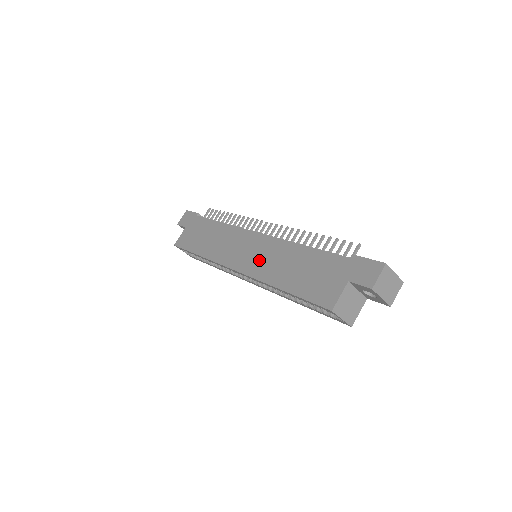
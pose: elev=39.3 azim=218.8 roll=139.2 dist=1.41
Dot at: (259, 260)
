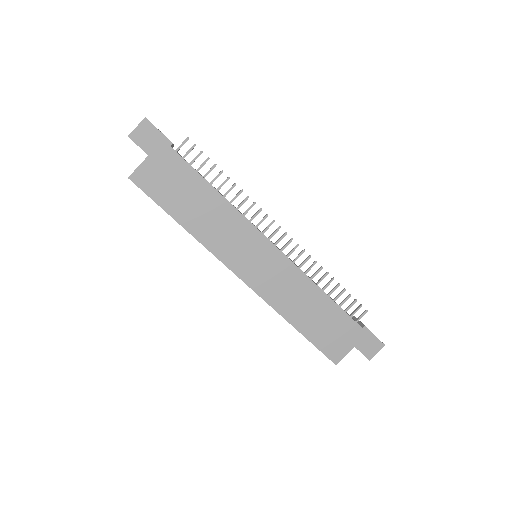
Dot at: (273, 283)
